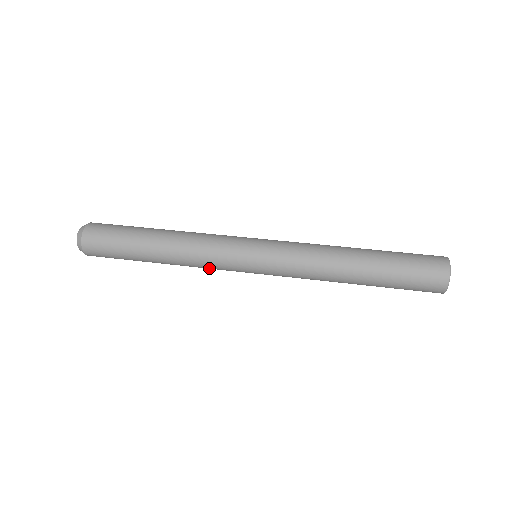
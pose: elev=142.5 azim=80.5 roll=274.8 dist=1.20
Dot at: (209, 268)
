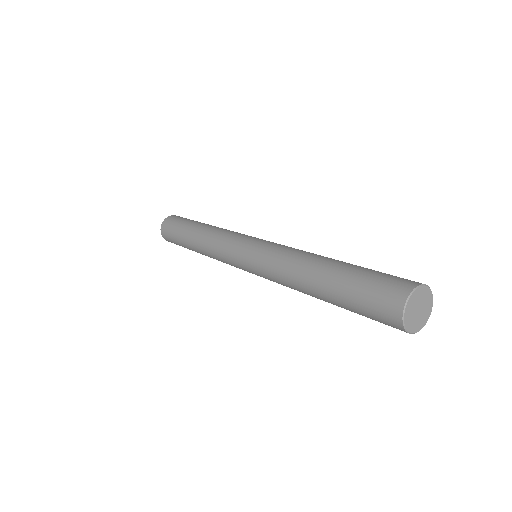
Dot at: (222, 261)
